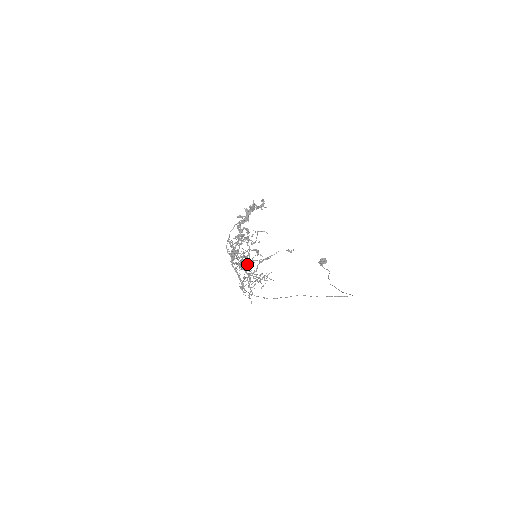
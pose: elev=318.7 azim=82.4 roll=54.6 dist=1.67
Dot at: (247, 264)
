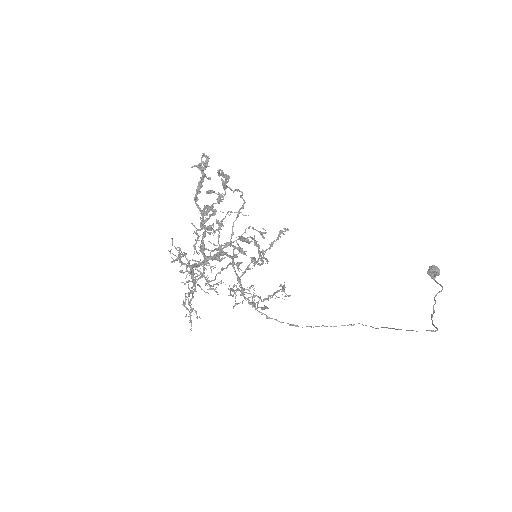
Dot at: (184, 264)
